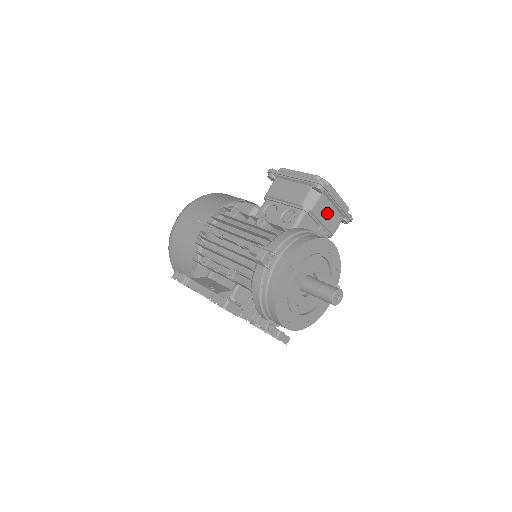
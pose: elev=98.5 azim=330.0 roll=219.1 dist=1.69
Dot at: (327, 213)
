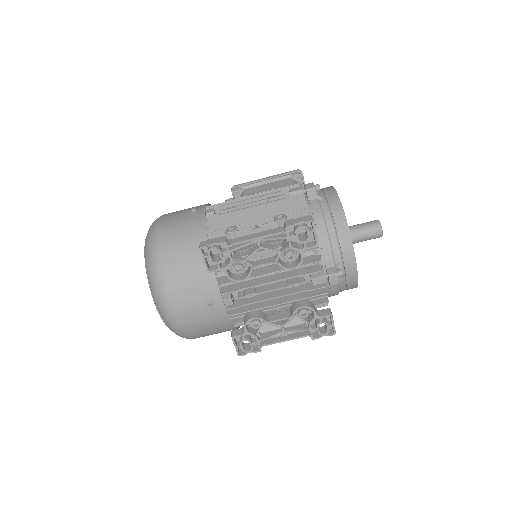
Dot at: occluded
